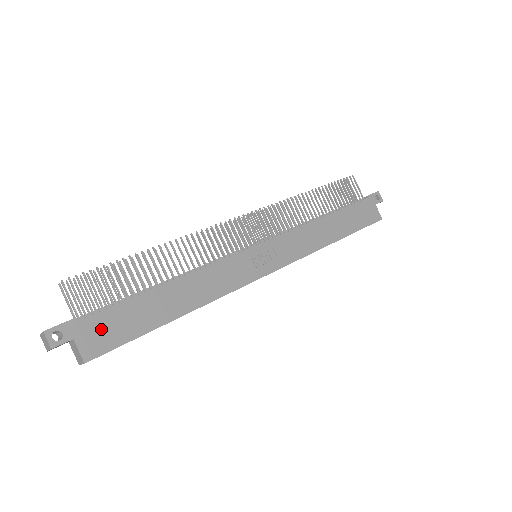
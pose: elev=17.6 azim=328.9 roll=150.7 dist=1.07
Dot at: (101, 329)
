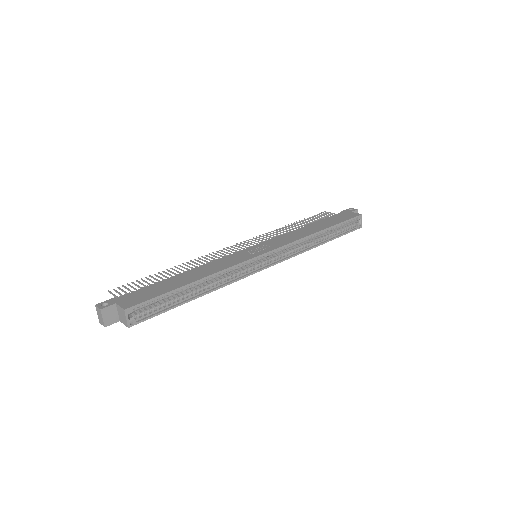
Dot at: (135, 297)
